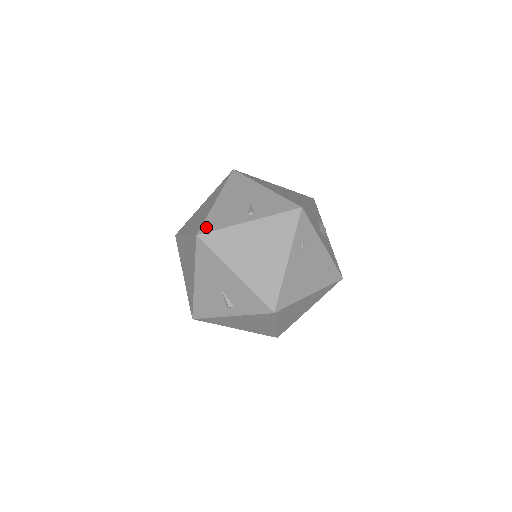
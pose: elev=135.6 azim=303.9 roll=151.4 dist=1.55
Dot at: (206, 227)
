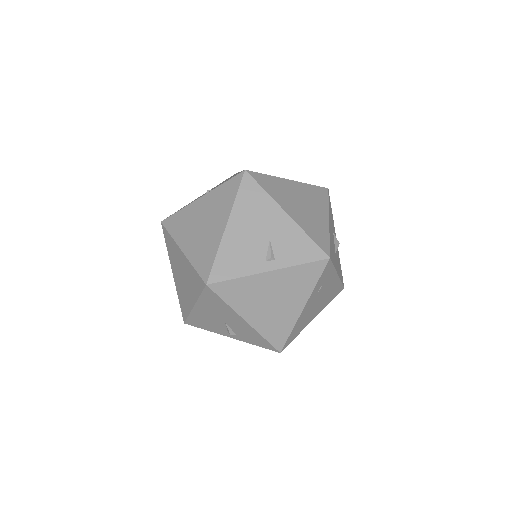
Dot at: (217, 273)
